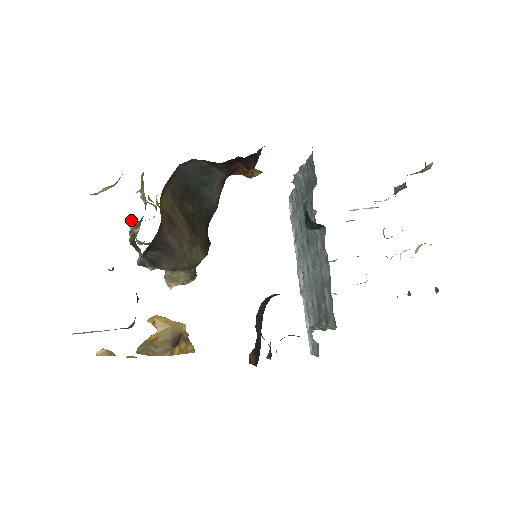
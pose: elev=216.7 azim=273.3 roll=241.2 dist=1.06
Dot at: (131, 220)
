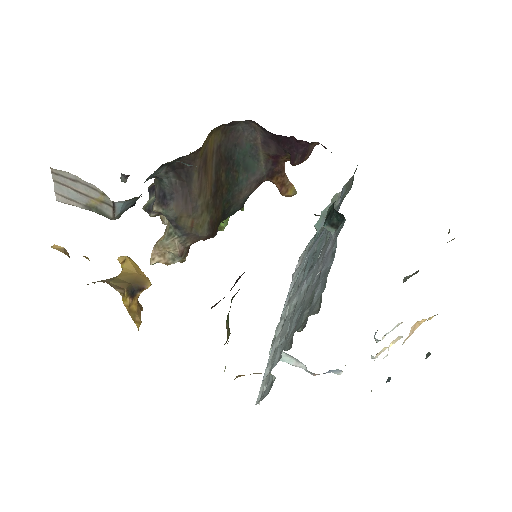
Dot at: occluded
